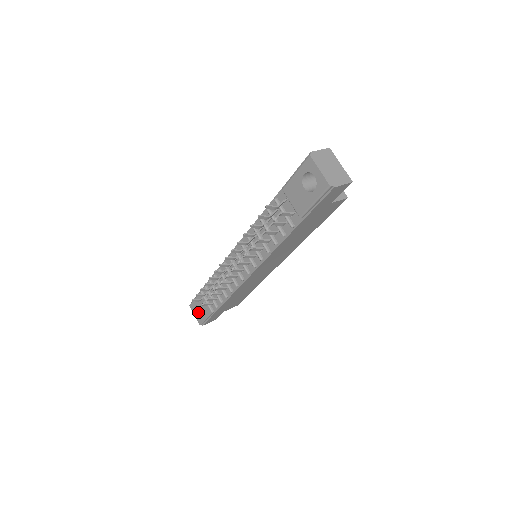
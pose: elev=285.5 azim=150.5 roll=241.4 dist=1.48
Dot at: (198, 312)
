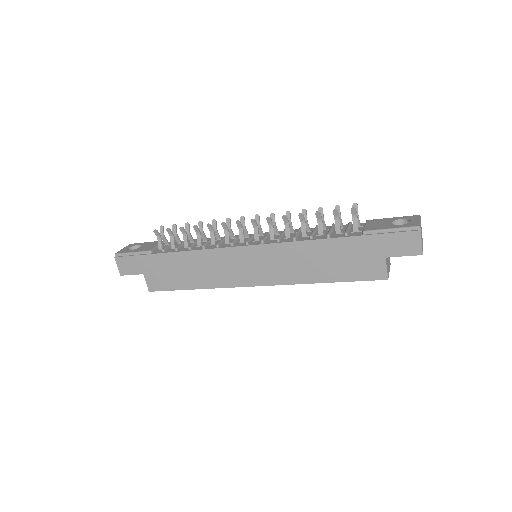
Dot at: occluded
